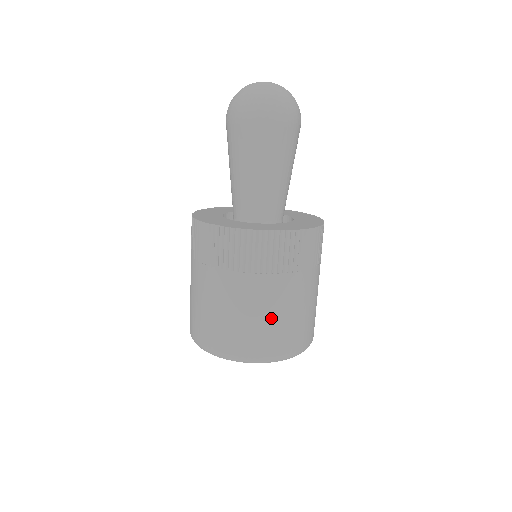
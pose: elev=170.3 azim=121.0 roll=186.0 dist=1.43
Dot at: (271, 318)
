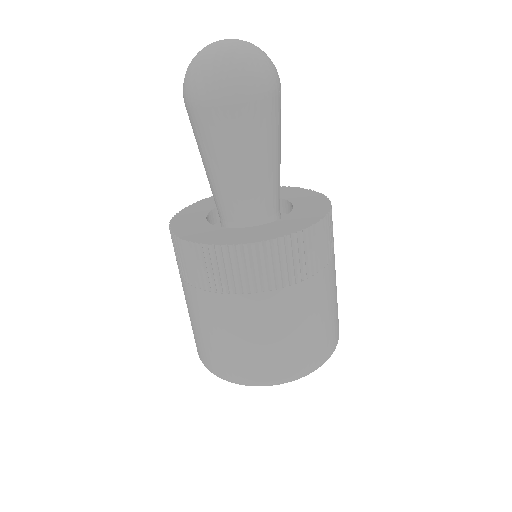
Dot at: (318, 322)
